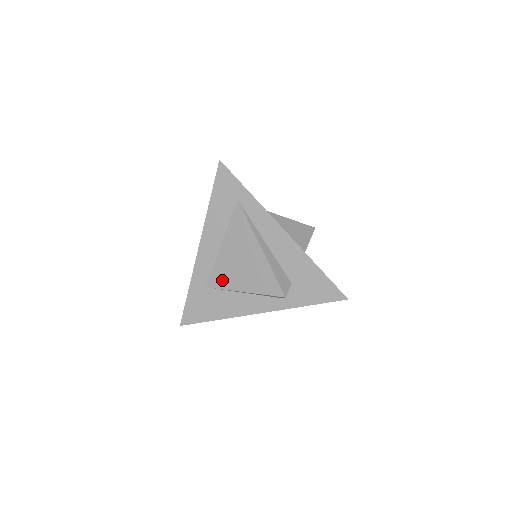
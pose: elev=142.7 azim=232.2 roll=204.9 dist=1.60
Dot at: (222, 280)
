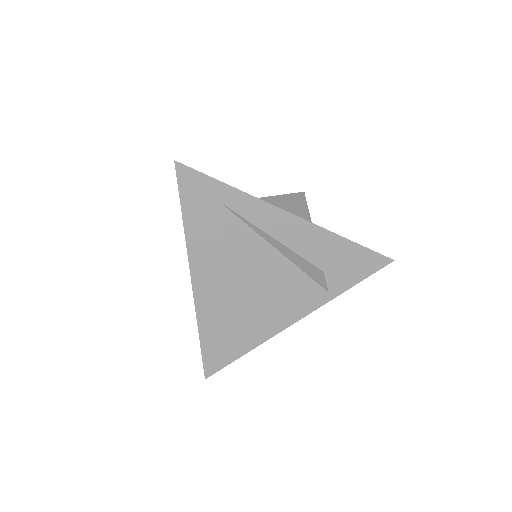
Dot at: (238, 306)
